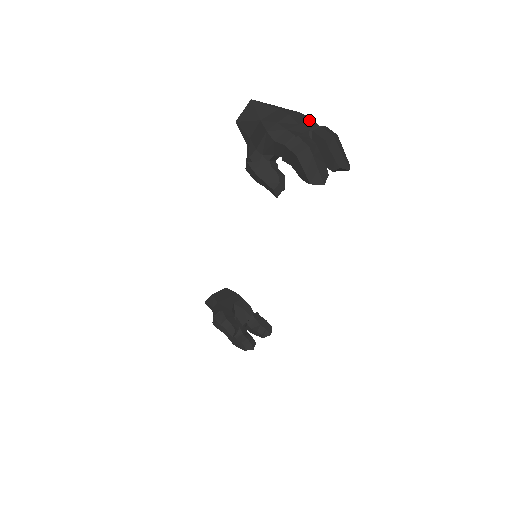
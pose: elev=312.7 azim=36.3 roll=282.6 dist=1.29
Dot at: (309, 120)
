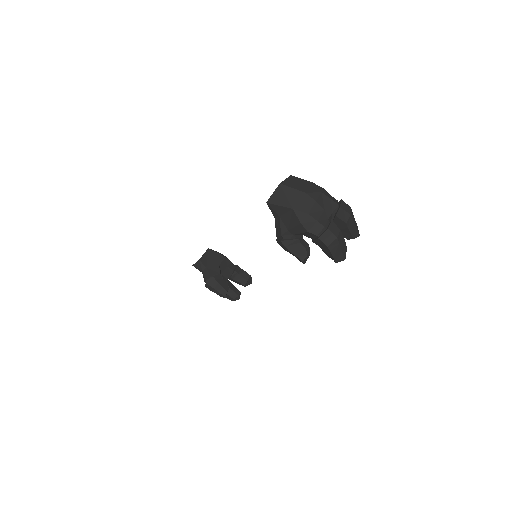
Dot at: (330, 201)
